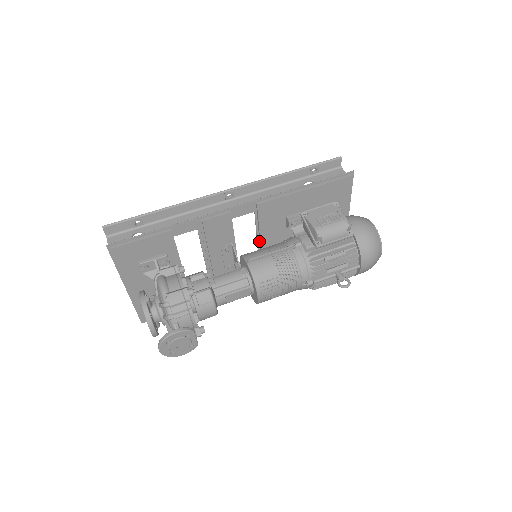
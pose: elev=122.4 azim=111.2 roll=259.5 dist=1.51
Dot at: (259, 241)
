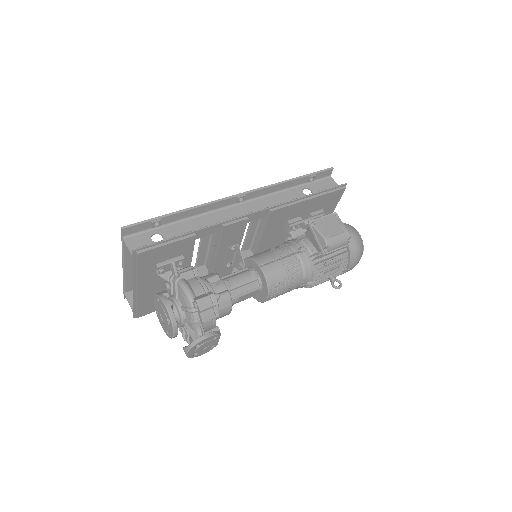
Dot at: (258, 241)
